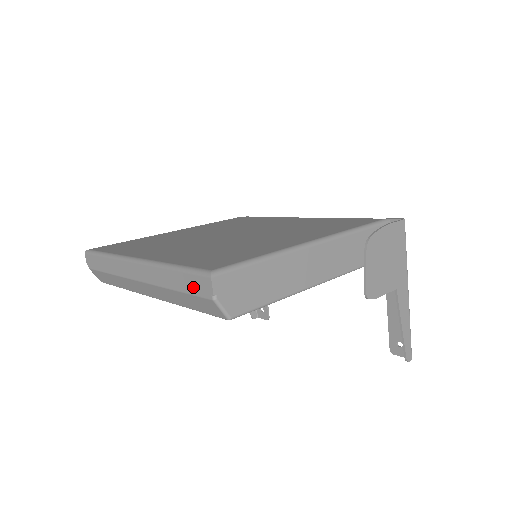
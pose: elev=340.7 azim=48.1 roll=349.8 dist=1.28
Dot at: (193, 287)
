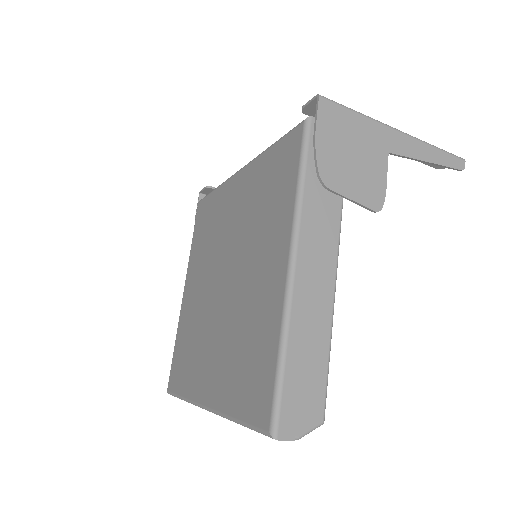
Dot at: occluded
